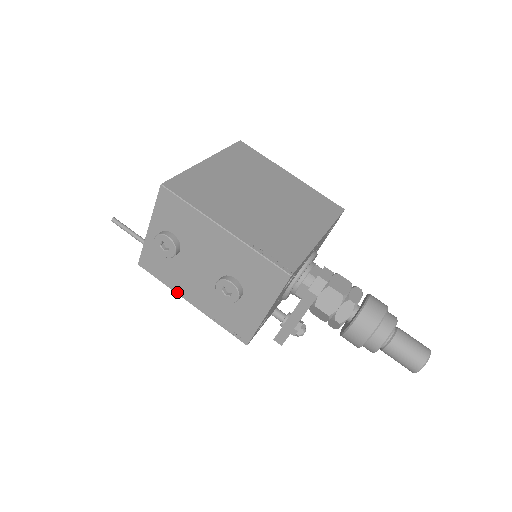
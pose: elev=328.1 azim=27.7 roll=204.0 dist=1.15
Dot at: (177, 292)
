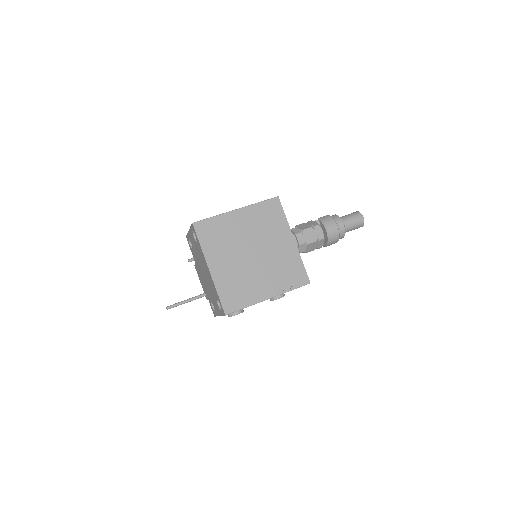
Dot at: occluded
